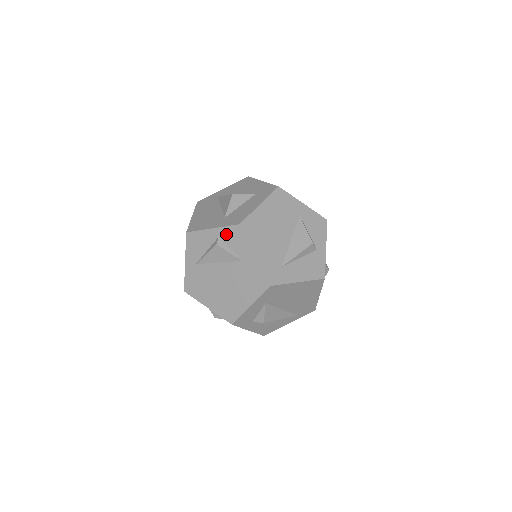
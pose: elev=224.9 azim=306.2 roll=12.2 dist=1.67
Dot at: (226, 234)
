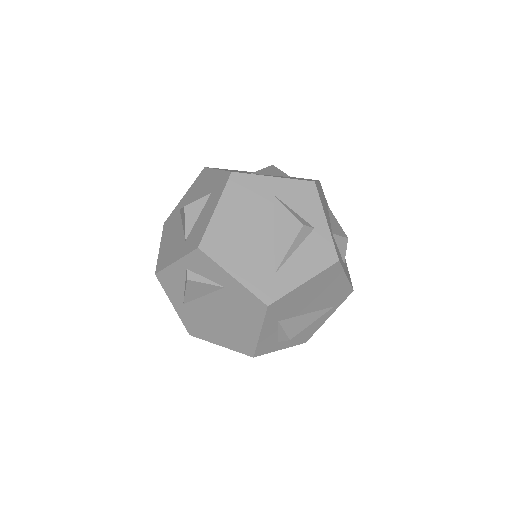
Dot at: (191, 263)
